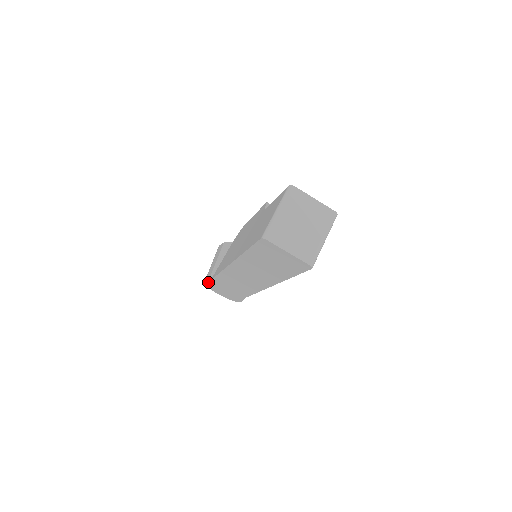
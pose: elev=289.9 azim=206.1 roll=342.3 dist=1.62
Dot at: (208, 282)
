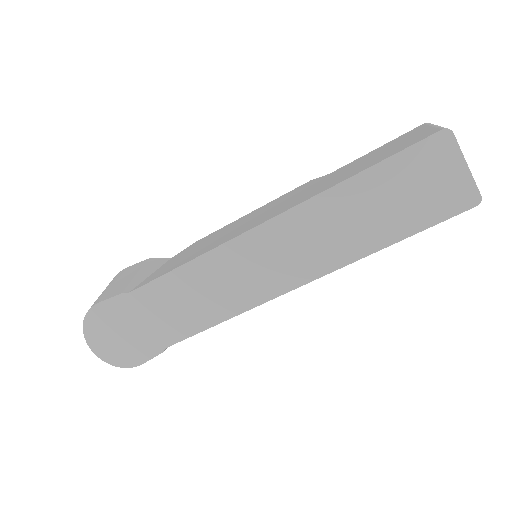
Dot at: (108, 303)
